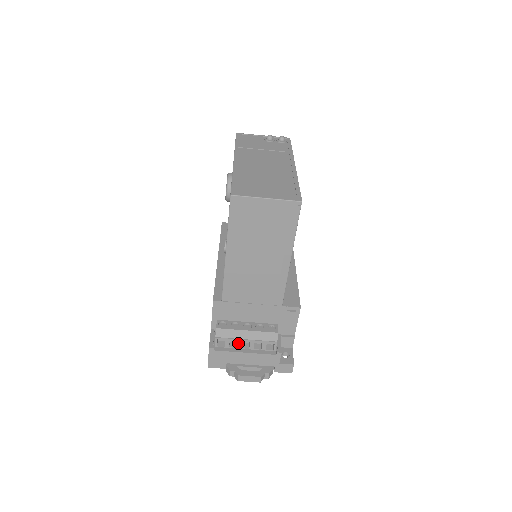
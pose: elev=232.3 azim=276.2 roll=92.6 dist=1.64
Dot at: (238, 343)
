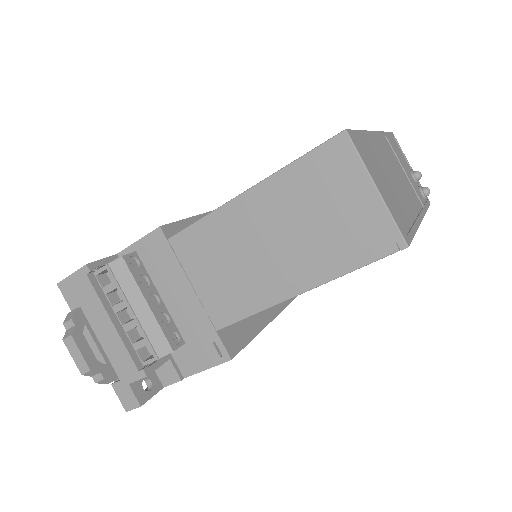
Dot at: (120, 303)
